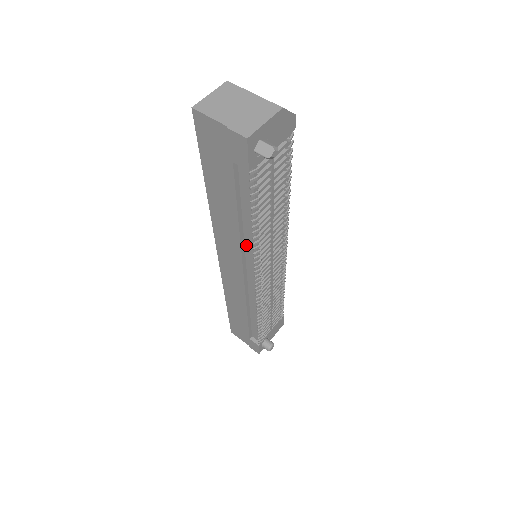
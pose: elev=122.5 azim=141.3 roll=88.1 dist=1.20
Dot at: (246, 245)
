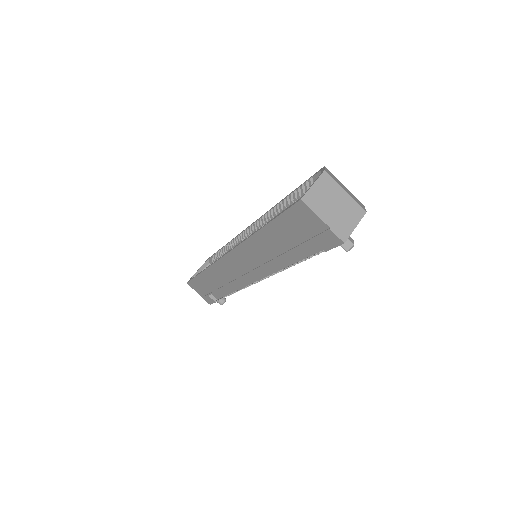
Dot at: (268, 264)
